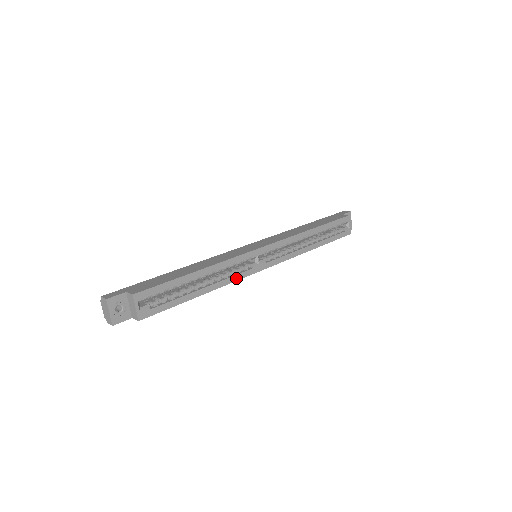
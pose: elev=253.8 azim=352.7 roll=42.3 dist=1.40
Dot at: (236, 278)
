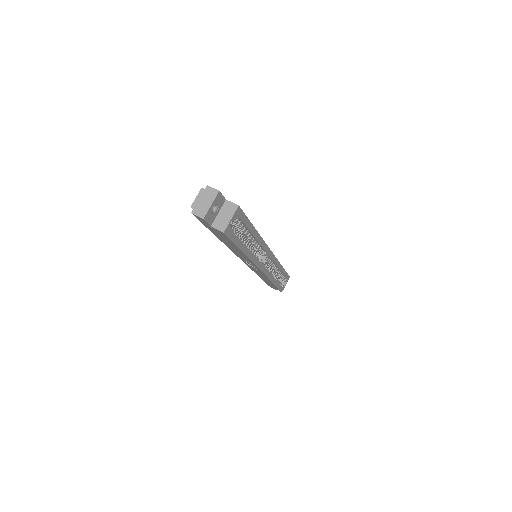
Dot at: (255, 260)
